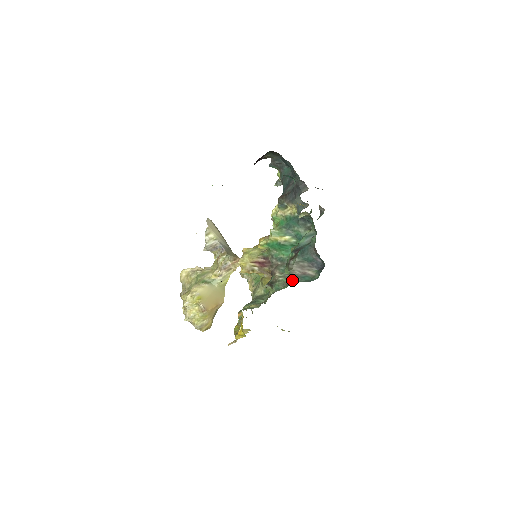
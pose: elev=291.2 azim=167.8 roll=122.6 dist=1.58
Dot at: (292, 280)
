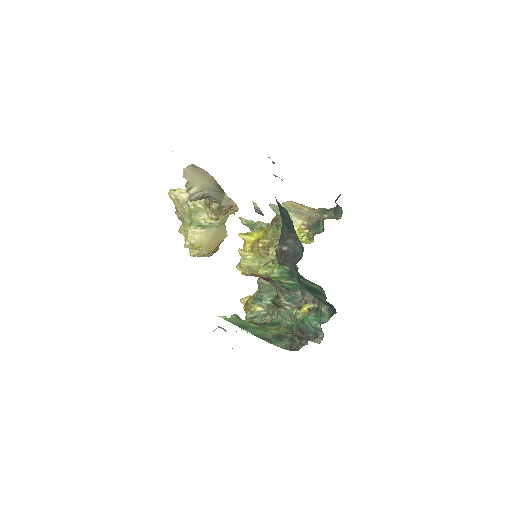
Dot at: occluded
